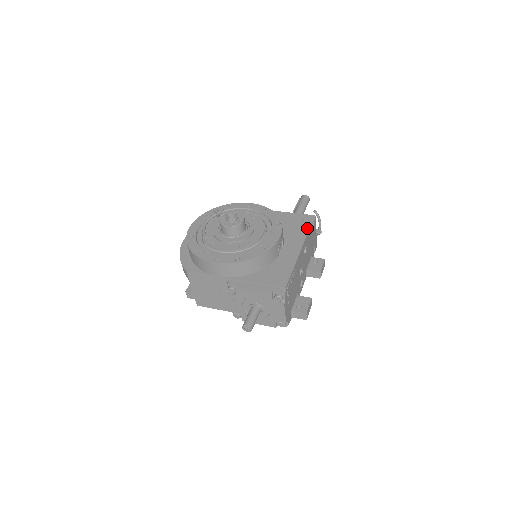
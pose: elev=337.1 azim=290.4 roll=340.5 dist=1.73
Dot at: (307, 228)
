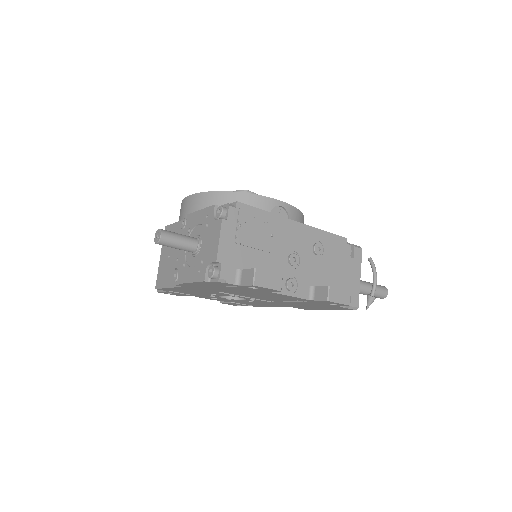
Dot at: (335, 235)
